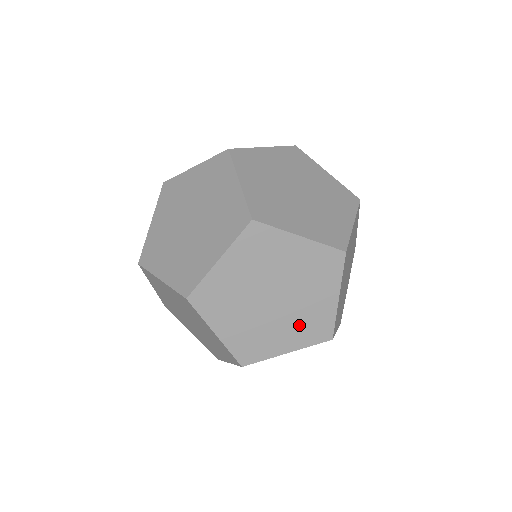
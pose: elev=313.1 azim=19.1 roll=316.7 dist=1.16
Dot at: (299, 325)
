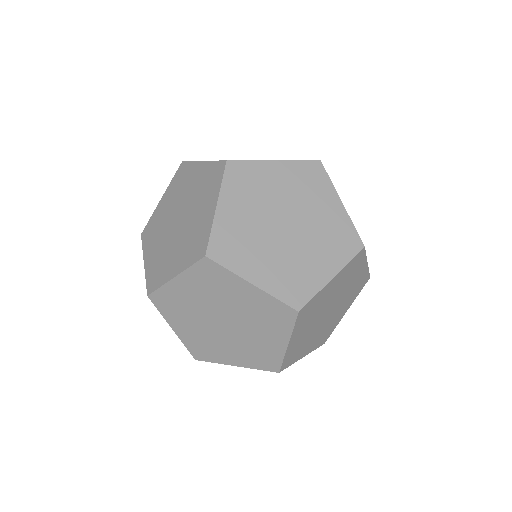
Dot at: (322, 333)
